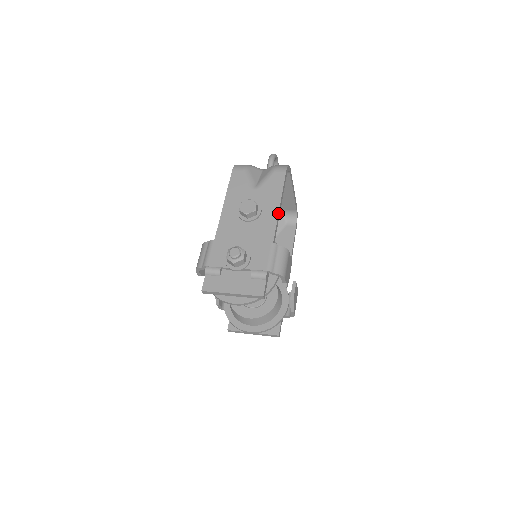
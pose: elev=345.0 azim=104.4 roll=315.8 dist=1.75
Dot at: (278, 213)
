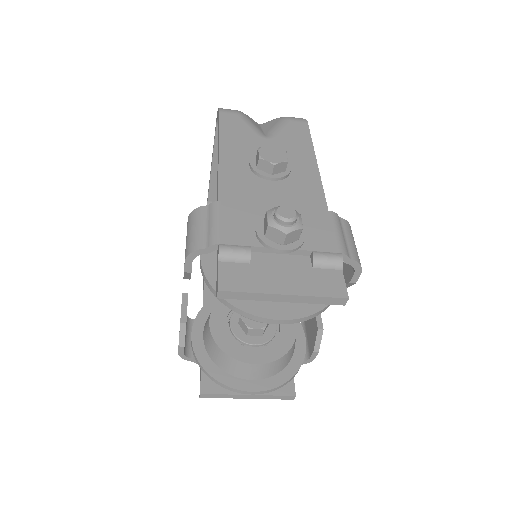
Dot at: (319, 172)
